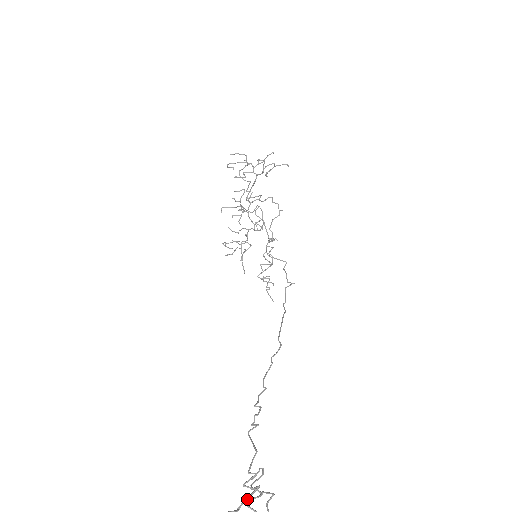
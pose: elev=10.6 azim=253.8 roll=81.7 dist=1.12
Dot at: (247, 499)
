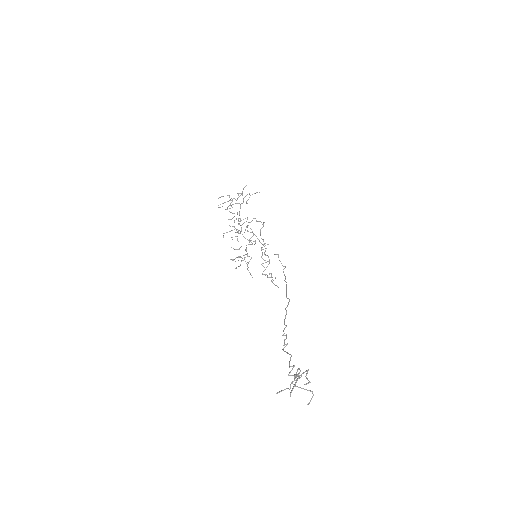
Dot at: (293, 381)
